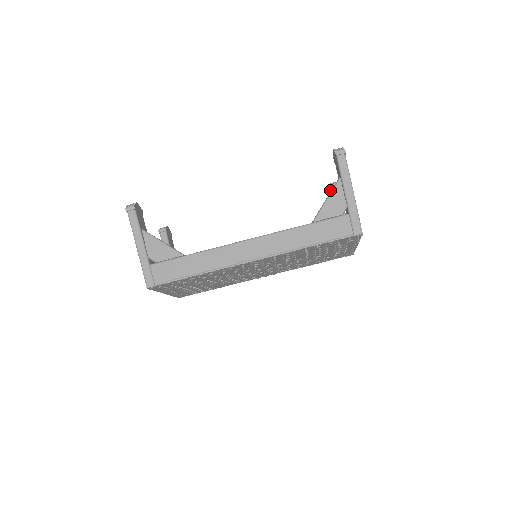
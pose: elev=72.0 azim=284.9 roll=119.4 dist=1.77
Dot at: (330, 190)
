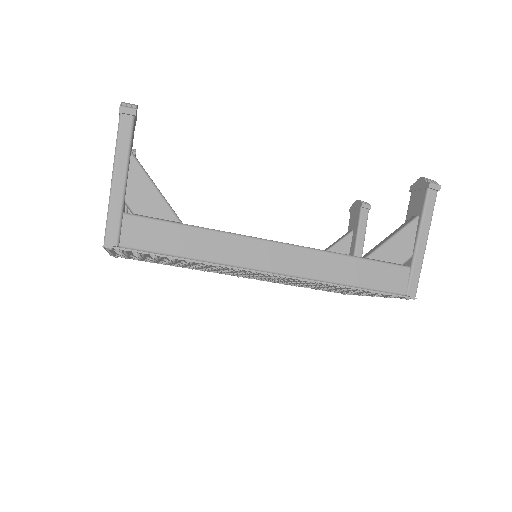
Dot at: (352, 207)
